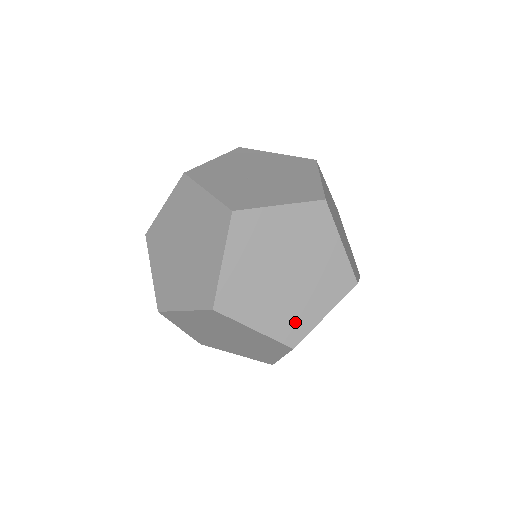
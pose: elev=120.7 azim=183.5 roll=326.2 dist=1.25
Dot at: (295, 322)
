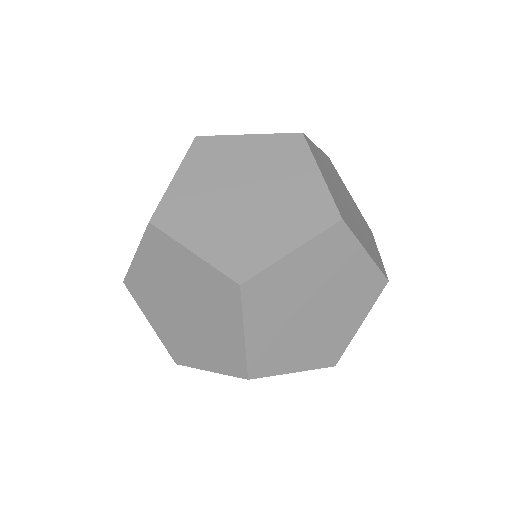
Dot at: (375, 254)
